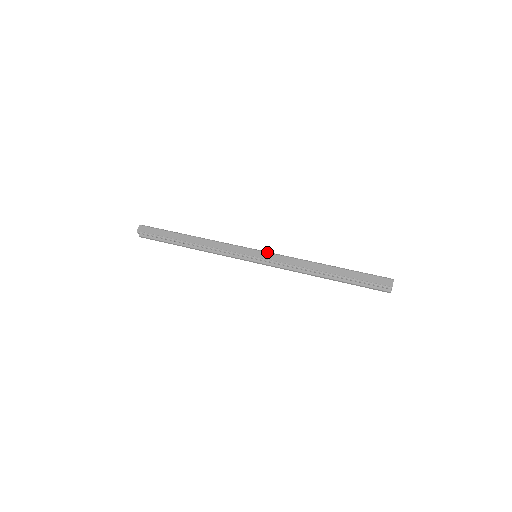
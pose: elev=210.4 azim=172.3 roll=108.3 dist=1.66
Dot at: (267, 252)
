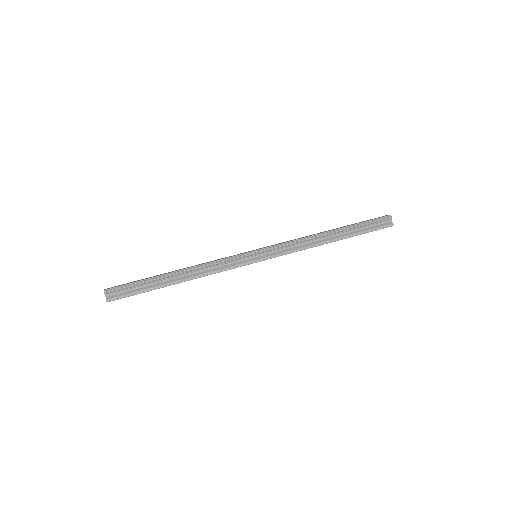
Dot at: occluded
